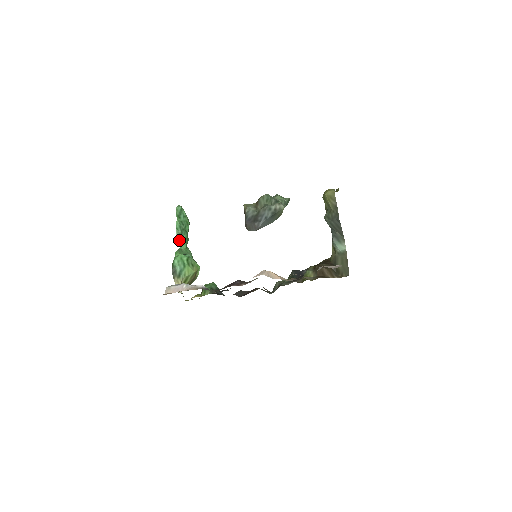
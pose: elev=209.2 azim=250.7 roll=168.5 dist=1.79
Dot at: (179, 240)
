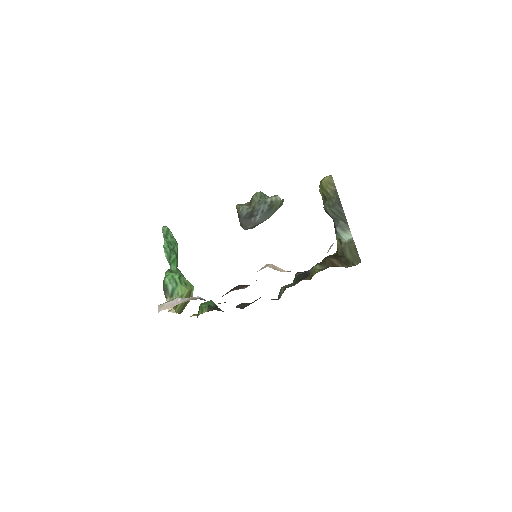
Dot at: (168, 260)
